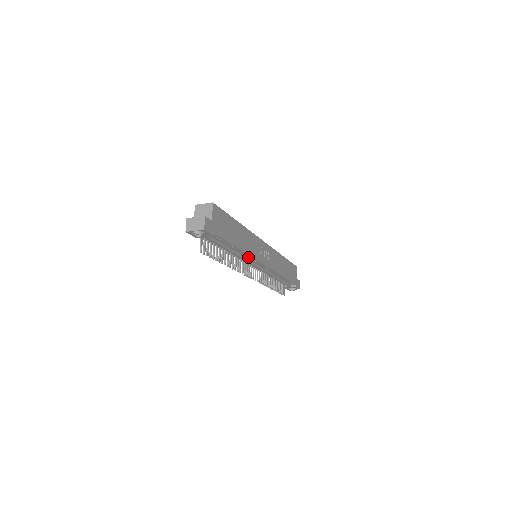
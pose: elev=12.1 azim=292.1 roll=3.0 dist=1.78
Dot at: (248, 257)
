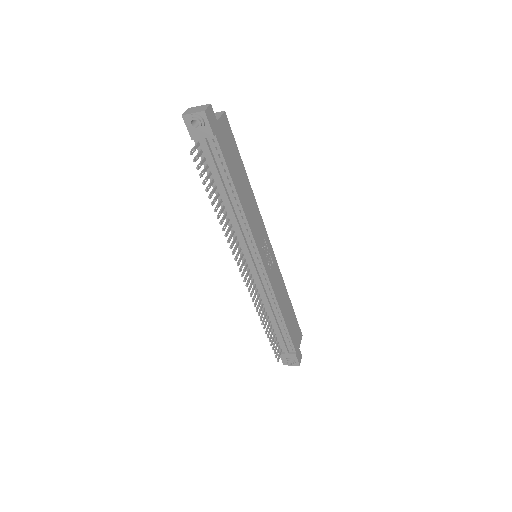
Dot at: (246, 231)
